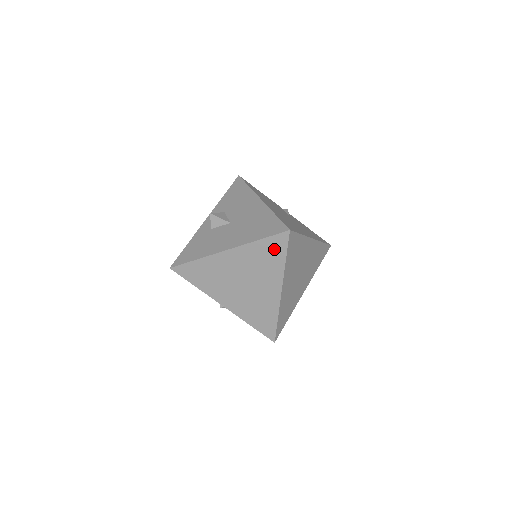
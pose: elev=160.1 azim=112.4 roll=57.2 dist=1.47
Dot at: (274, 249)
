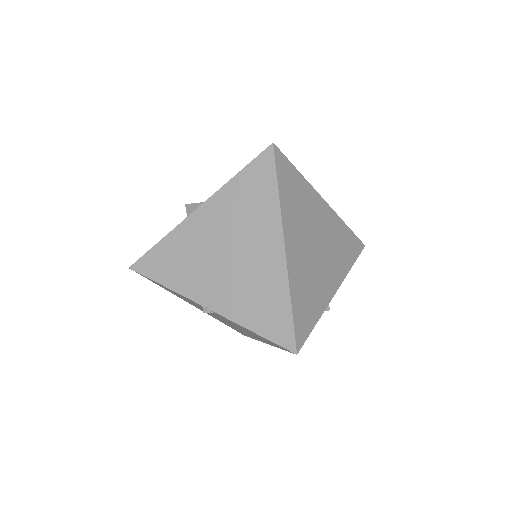
Dot at: (259, 181)
